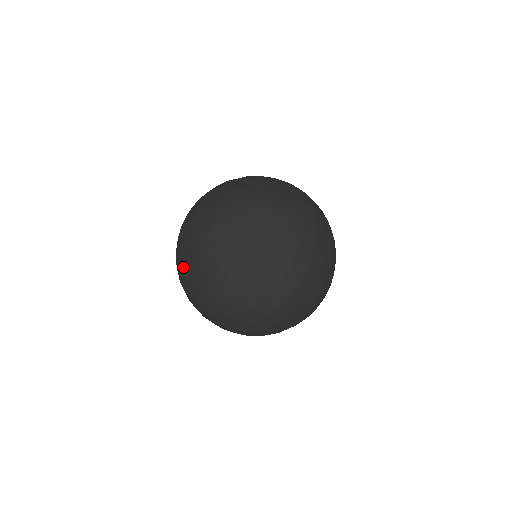
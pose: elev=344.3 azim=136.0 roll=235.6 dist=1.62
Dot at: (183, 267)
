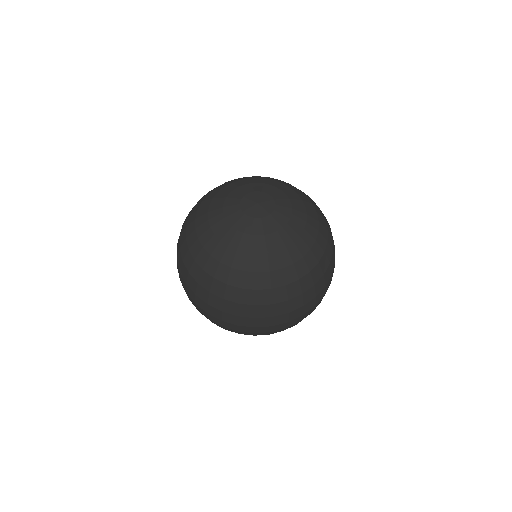
Dot at: (208, 208)
